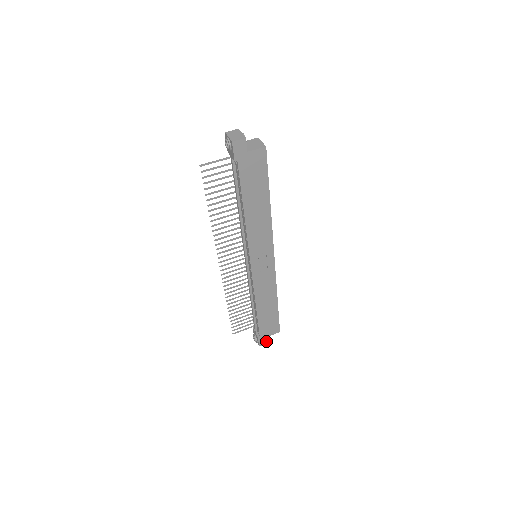
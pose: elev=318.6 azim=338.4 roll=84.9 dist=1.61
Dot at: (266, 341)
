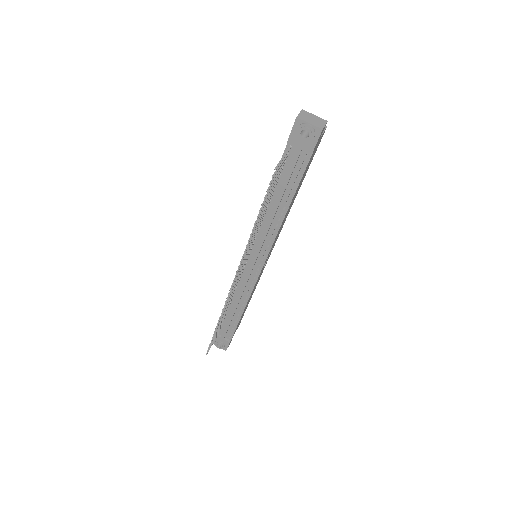
Dot at: occluded
